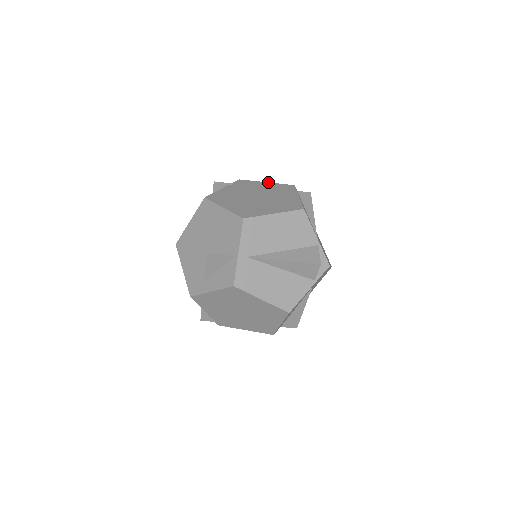
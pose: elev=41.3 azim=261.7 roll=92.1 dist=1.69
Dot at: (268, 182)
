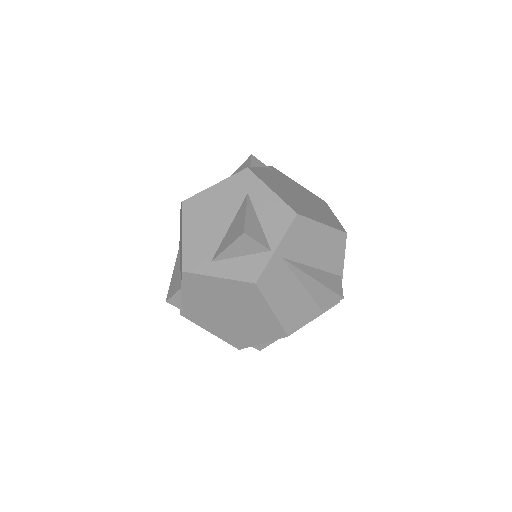
Dot at: occluded
